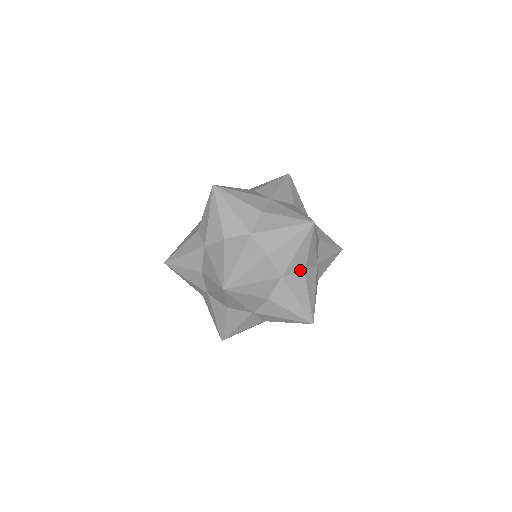
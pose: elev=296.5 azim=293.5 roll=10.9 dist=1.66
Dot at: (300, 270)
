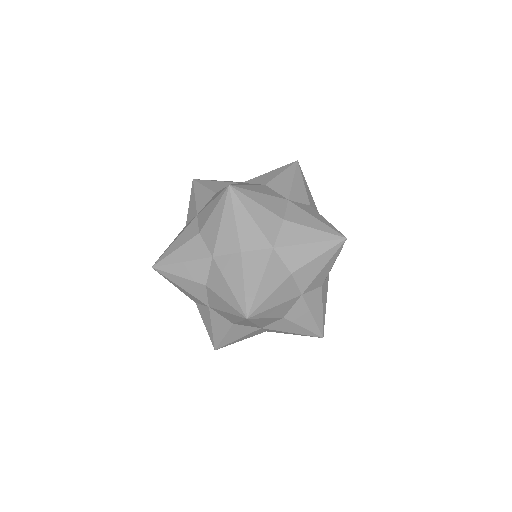
Dot at: (234, 249)
